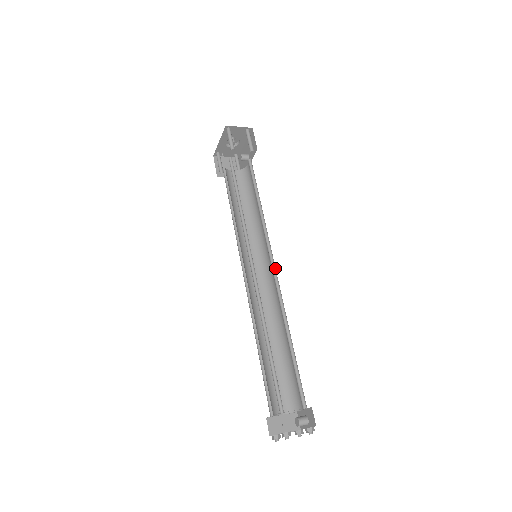
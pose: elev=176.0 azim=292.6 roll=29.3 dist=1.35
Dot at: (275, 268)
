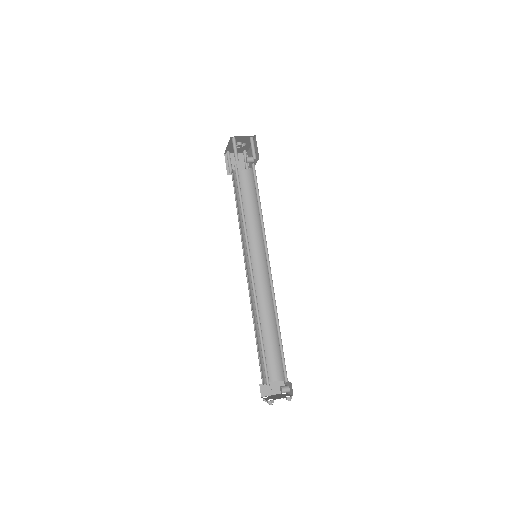
Dot at: (270, 269)
